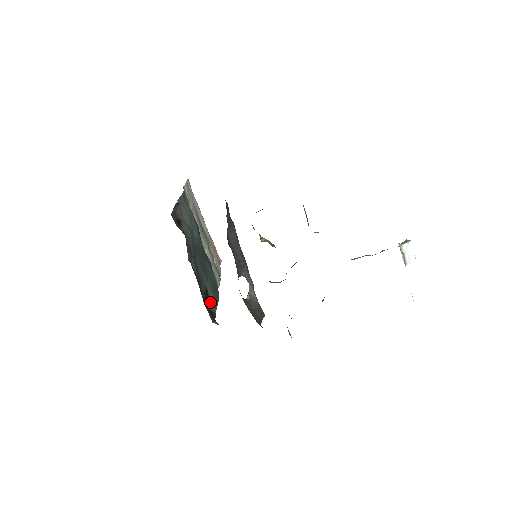
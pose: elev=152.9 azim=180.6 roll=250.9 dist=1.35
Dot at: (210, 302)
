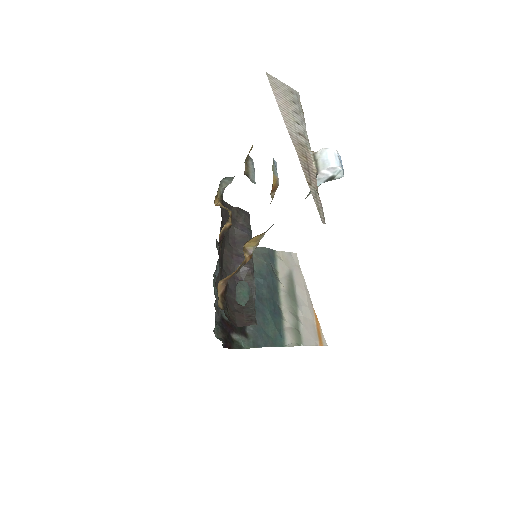
Dot at: (240, 333)
